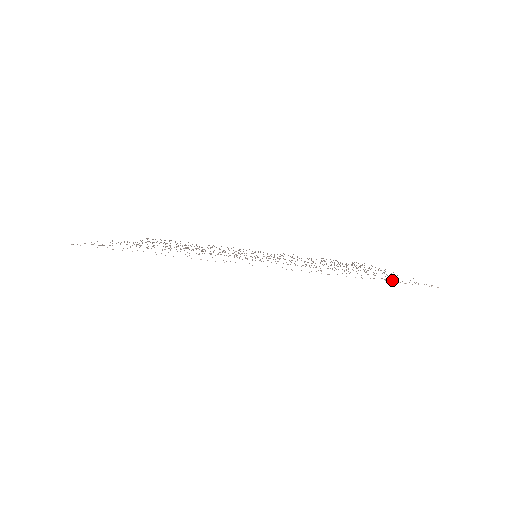
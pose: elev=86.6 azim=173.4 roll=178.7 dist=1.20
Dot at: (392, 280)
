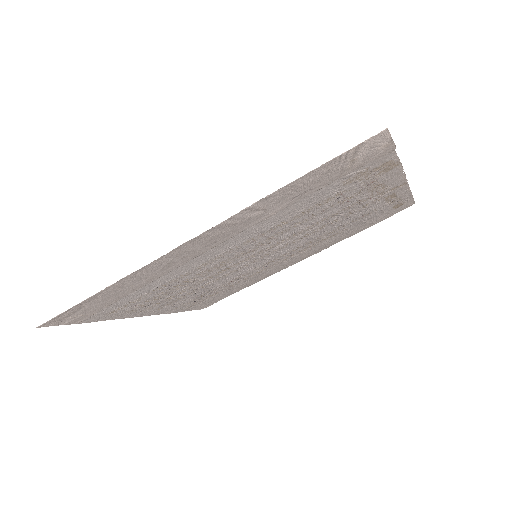
Dot at: (340, 167)
